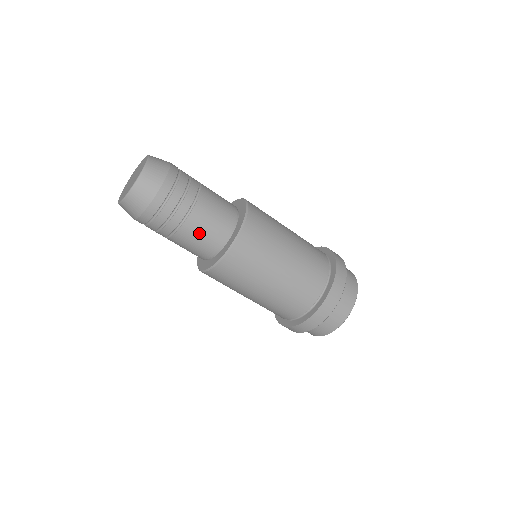
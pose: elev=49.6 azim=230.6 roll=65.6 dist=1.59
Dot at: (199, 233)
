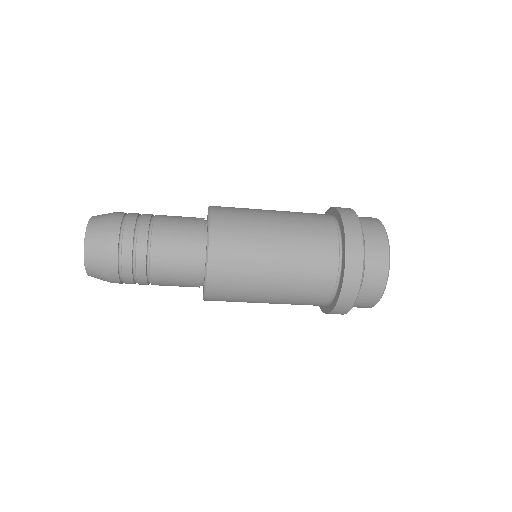
Dot at: (172, 252)
